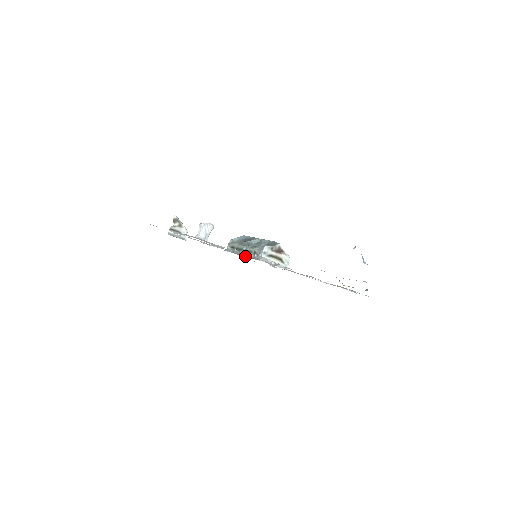
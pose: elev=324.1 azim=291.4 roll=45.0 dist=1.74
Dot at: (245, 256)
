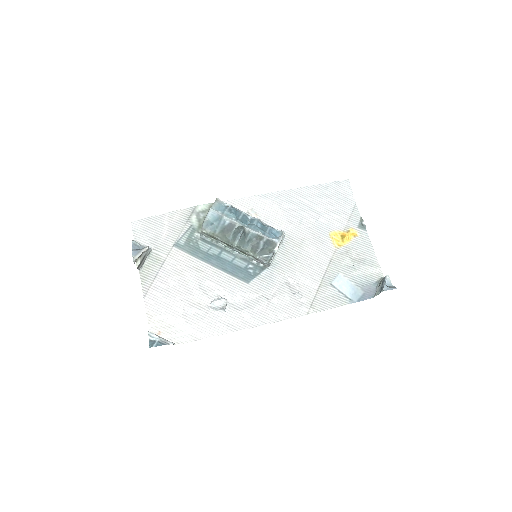
Dot at: (242, 257)
